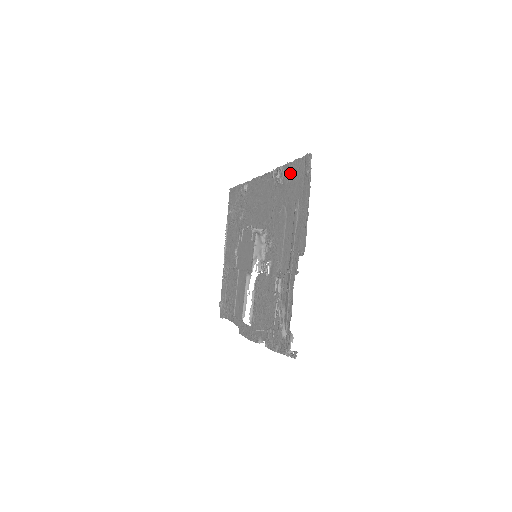
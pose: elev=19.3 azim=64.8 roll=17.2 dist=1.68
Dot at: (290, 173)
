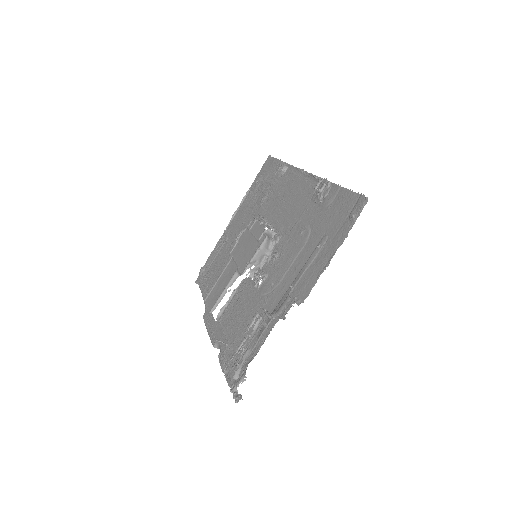
Dot at: (335, 198)
